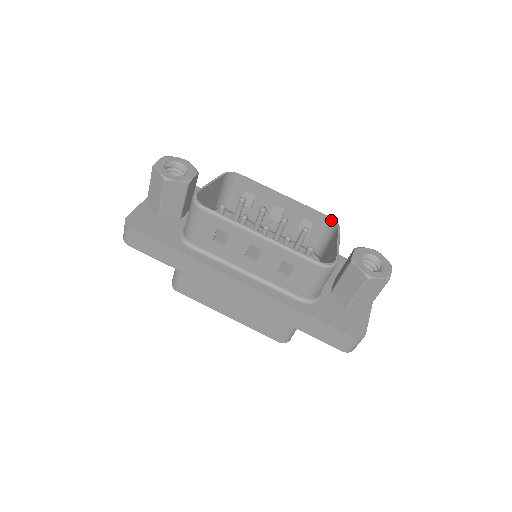
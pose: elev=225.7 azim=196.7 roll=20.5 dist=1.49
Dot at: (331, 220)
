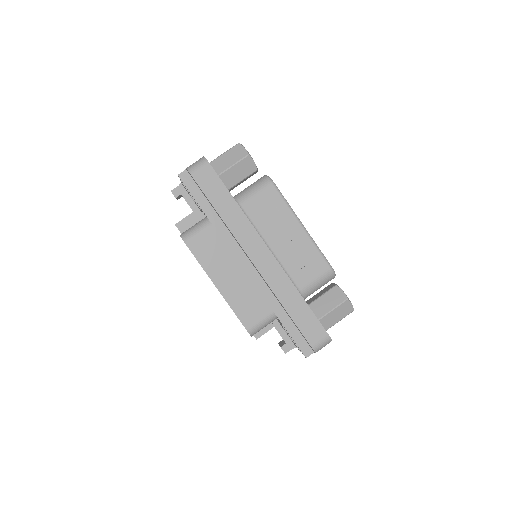
Dot at: occluded
